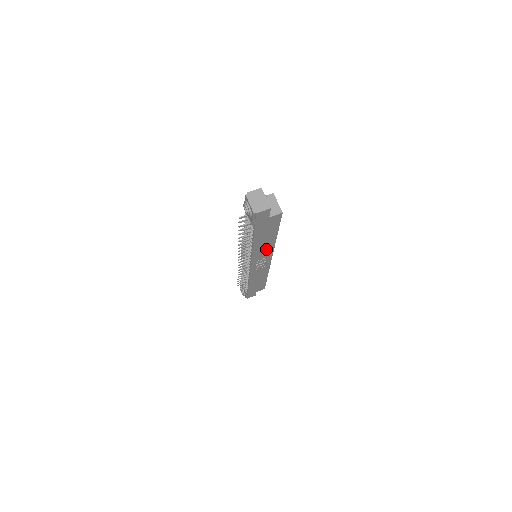
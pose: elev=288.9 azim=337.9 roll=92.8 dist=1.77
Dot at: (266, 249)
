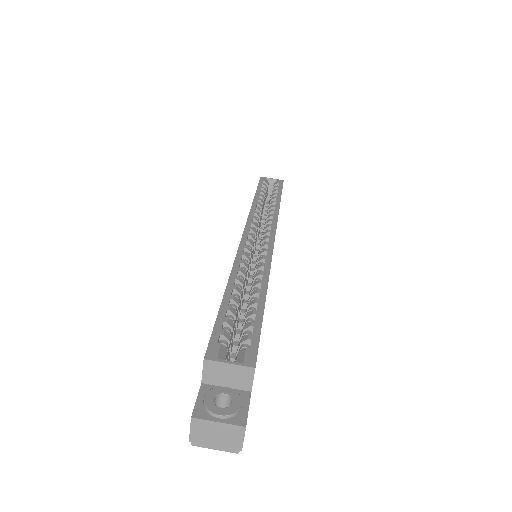
Dot at: occluded
